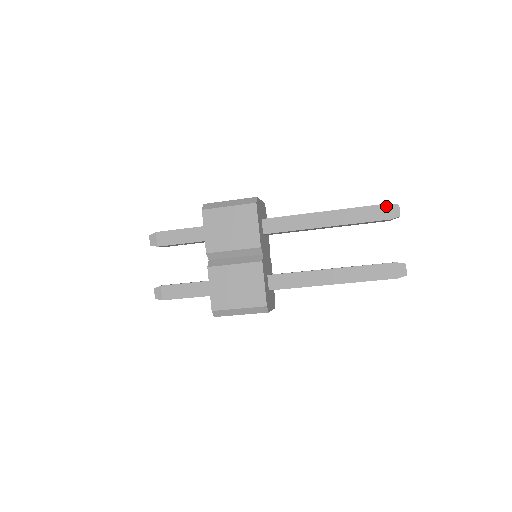
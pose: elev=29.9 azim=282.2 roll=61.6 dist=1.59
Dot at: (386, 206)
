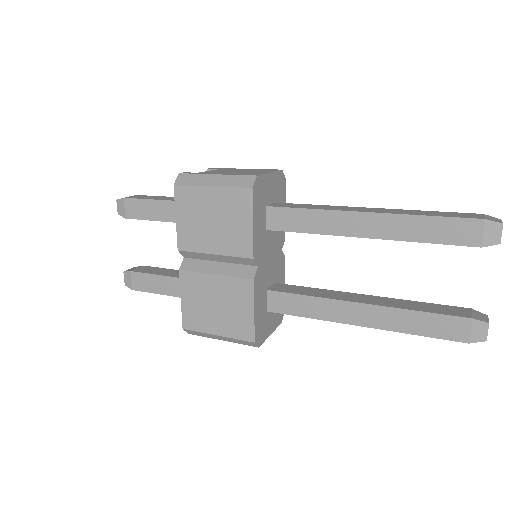
Dot at: (477, 223)
